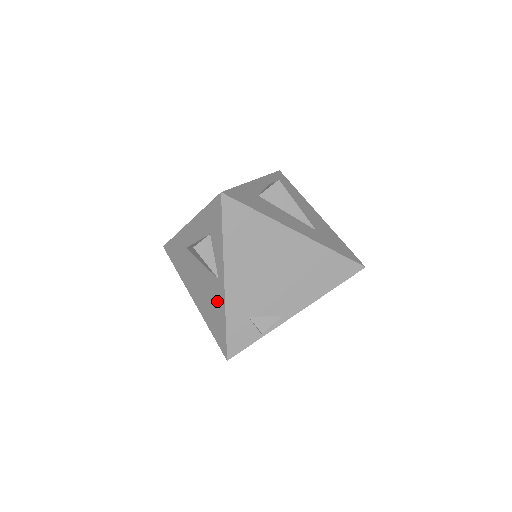
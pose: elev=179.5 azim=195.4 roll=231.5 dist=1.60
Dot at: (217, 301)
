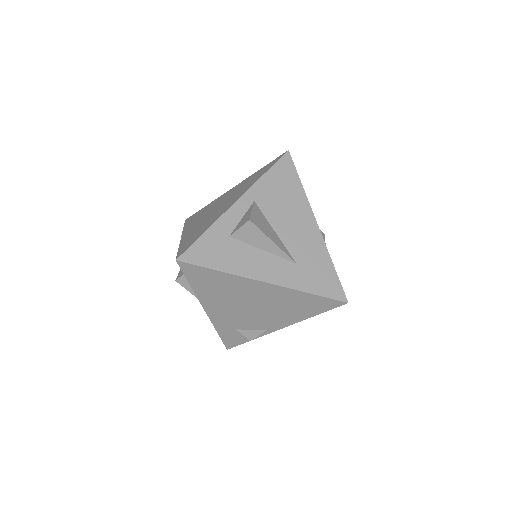
Dot at: occluded
